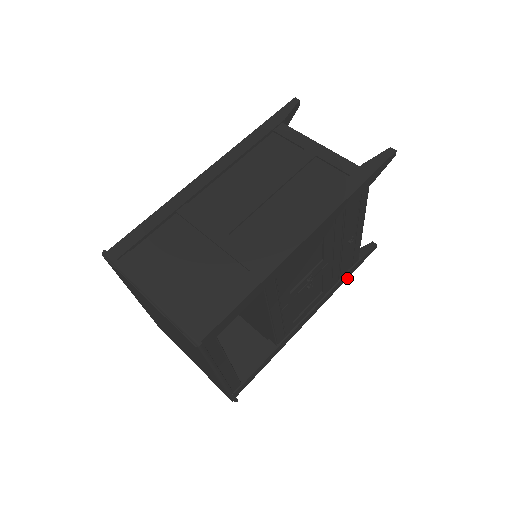
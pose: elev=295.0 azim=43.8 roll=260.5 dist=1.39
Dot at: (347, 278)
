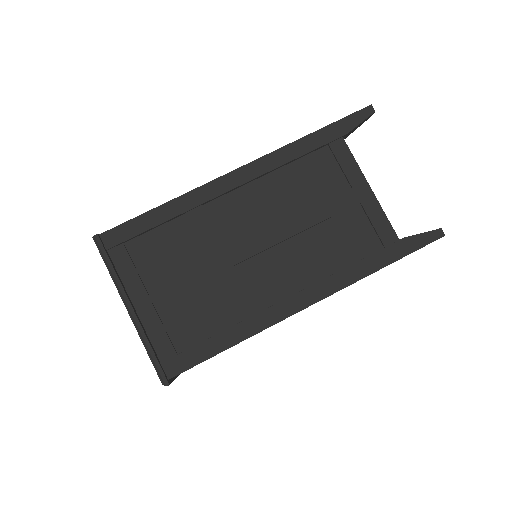
Dot at: occluded
